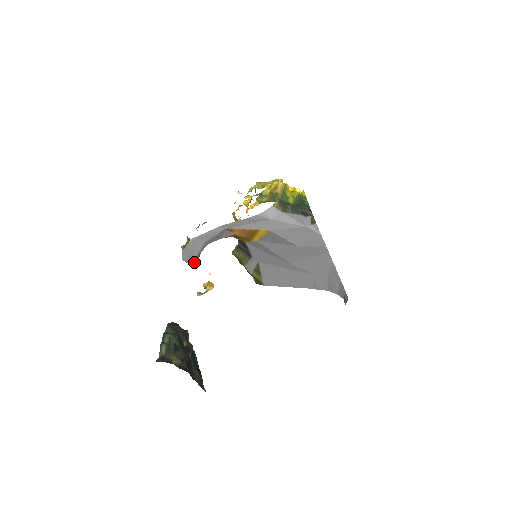
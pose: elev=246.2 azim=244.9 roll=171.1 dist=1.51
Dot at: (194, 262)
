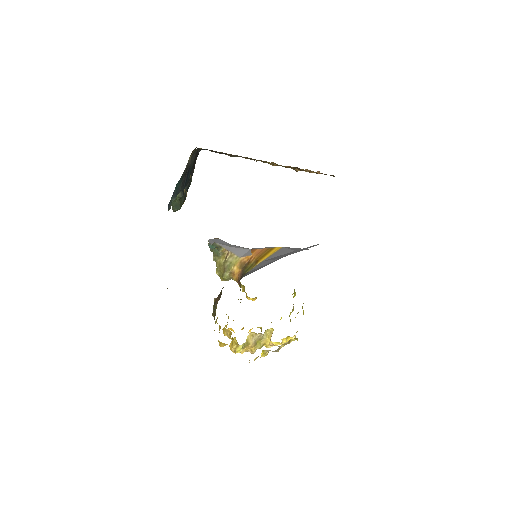
Dot at: (213, 243)
